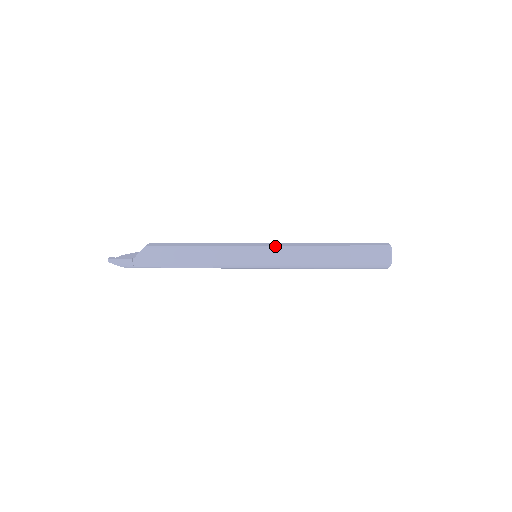
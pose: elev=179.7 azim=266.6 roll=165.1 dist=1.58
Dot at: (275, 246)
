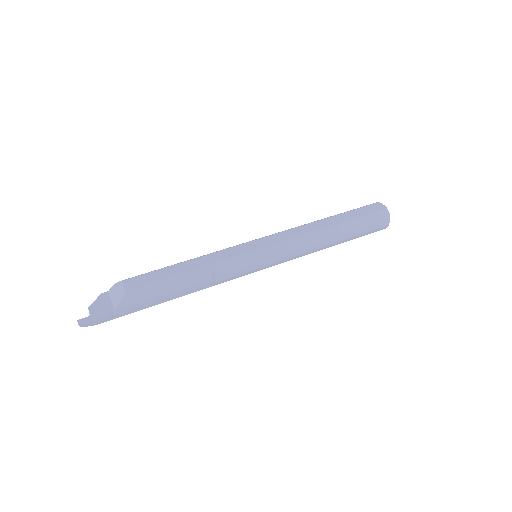
Dot at: (280, 243)
